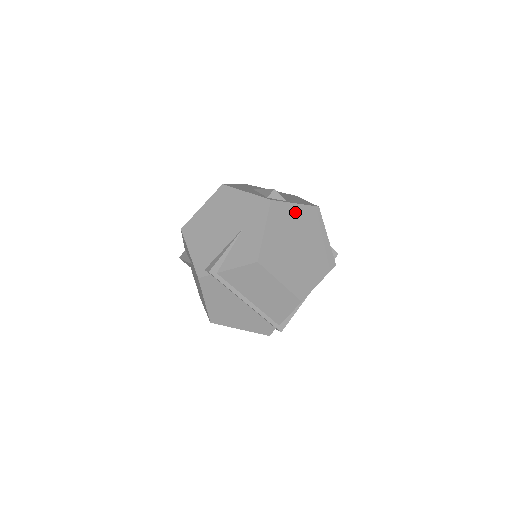
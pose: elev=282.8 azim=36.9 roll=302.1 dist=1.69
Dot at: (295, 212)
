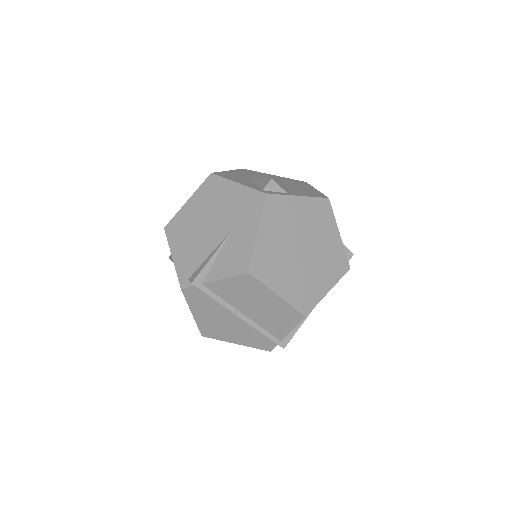
Dot at: (298, 207)
